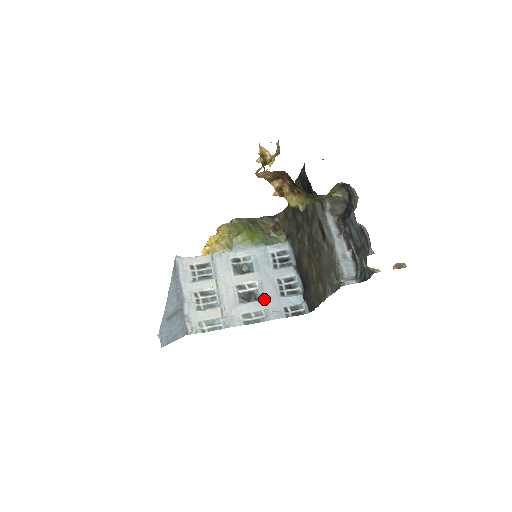
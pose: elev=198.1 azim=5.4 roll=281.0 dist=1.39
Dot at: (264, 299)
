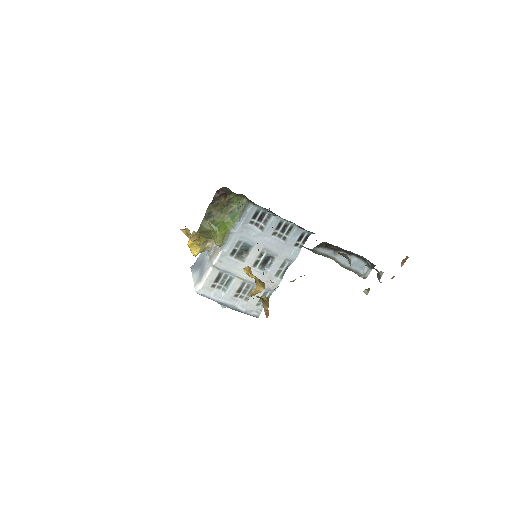
Dot at: (278, 255)
